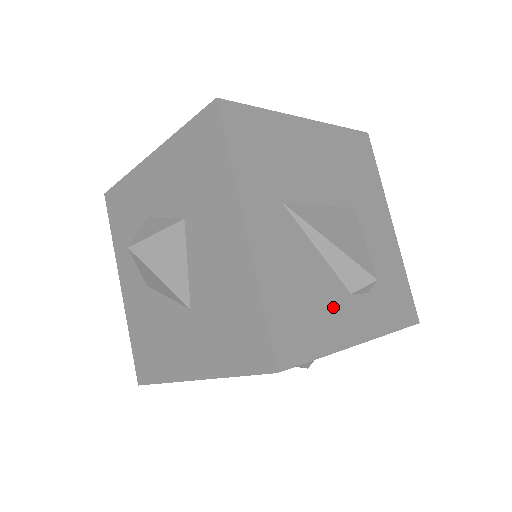
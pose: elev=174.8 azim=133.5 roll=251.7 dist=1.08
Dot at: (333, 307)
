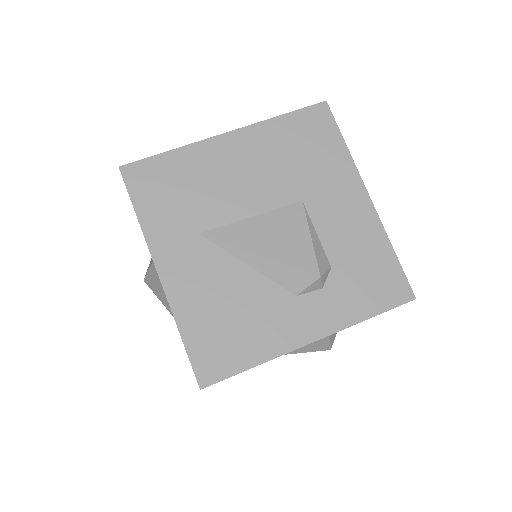
Dot at: (270, 315)
